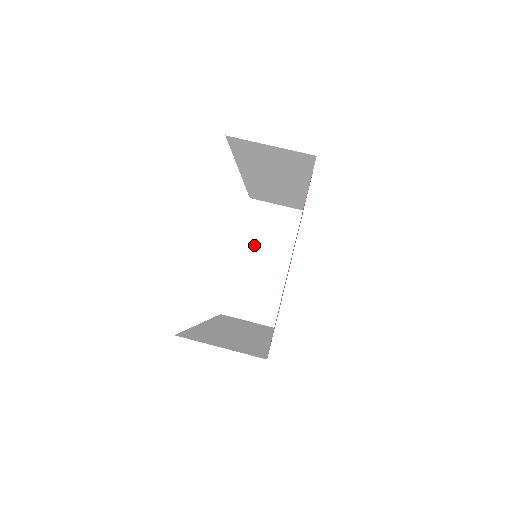
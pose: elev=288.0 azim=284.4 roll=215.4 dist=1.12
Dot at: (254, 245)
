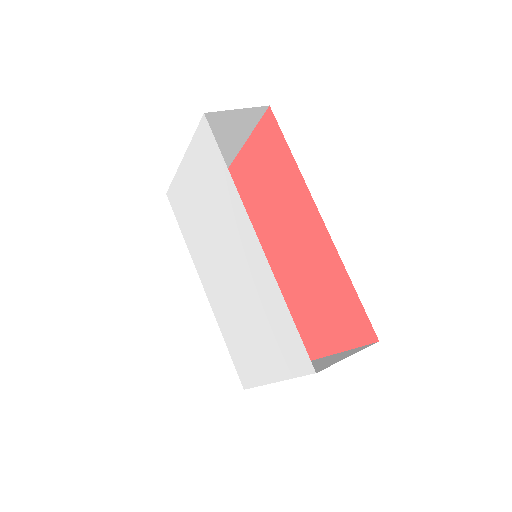
Dot at: occluded
